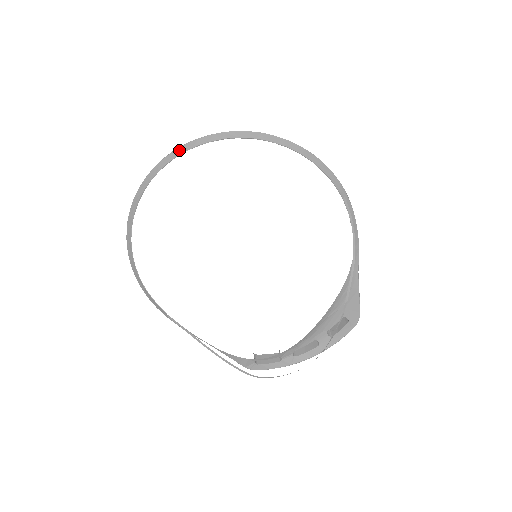
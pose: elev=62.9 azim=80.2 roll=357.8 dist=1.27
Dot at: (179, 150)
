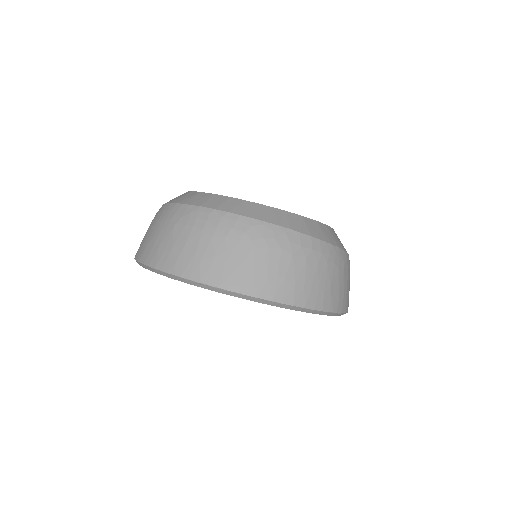
Dot at: (205, 286)
